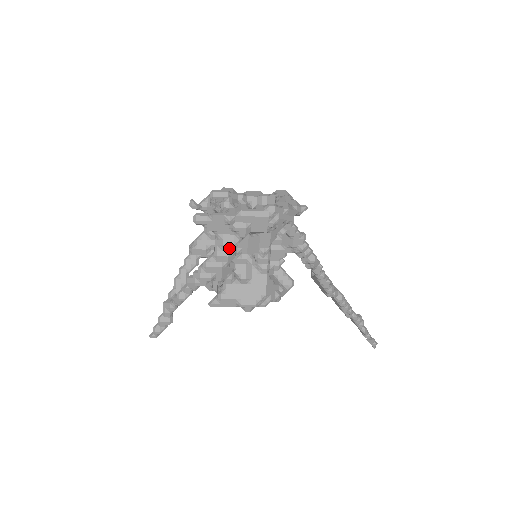
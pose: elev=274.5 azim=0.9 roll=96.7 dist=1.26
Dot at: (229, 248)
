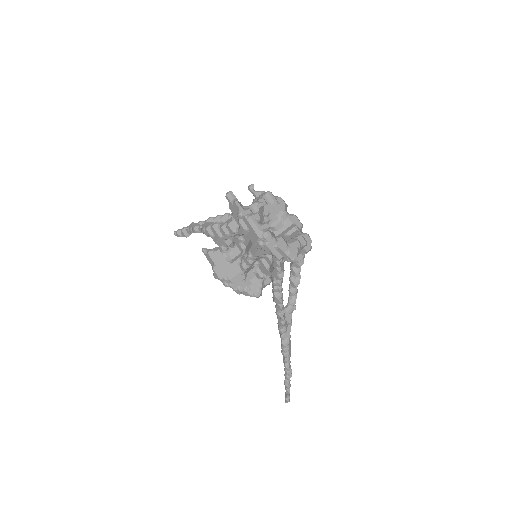
Dot at: (230, 230)
